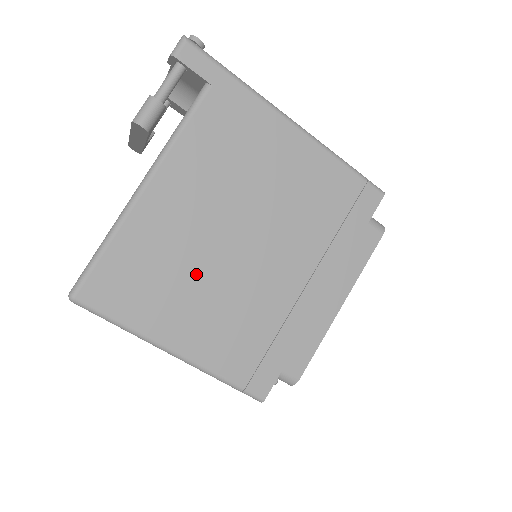
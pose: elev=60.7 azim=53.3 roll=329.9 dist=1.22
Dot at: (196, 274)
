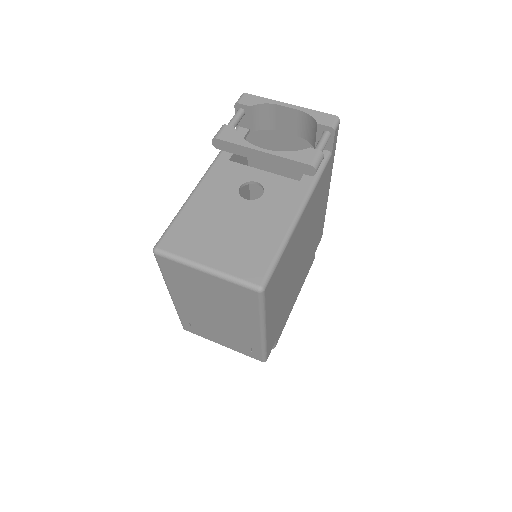
Dot at: (287, 277)
